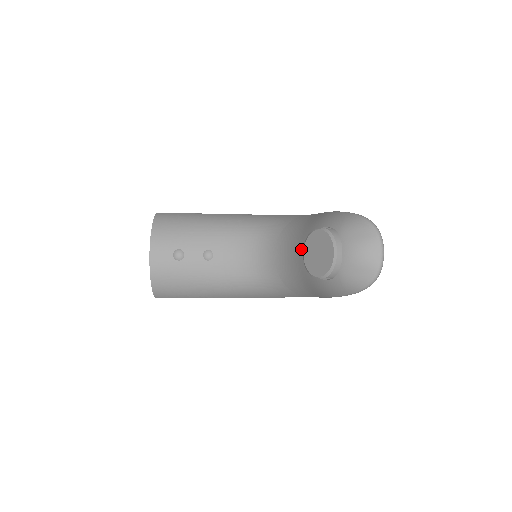
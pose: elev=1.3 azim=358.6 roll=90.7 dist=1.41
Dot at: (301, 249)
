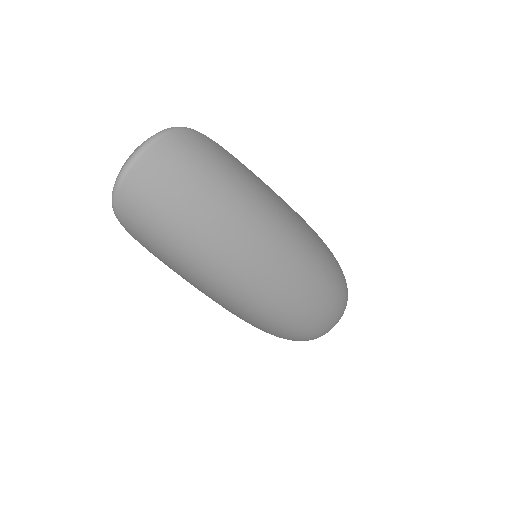
Dot at: occluded
